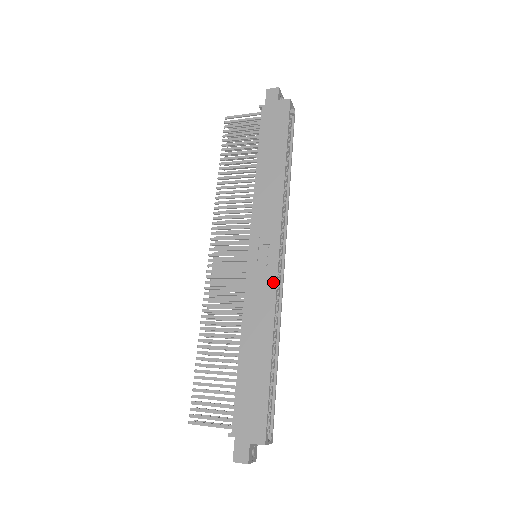
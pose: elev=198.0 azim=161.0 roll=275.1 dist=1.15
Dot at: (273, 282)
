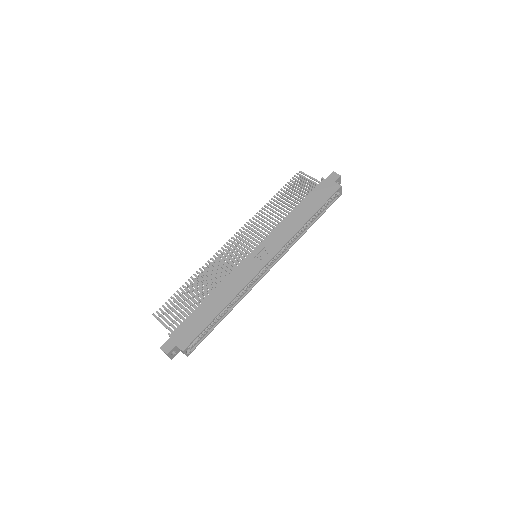
Dot at: (253, 274)
